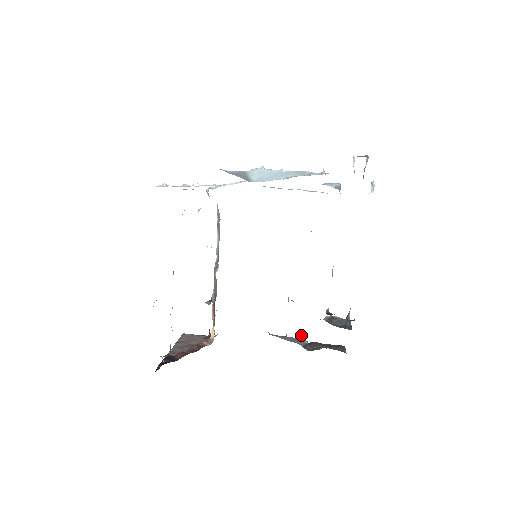
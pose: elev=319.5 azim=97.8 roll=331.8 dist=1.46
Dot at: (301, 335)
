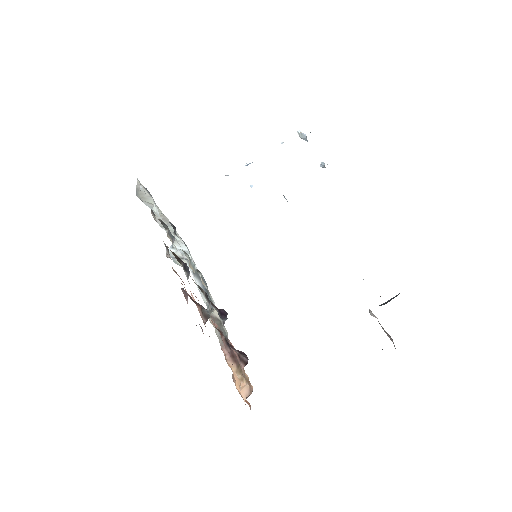
Dot at: occluded
